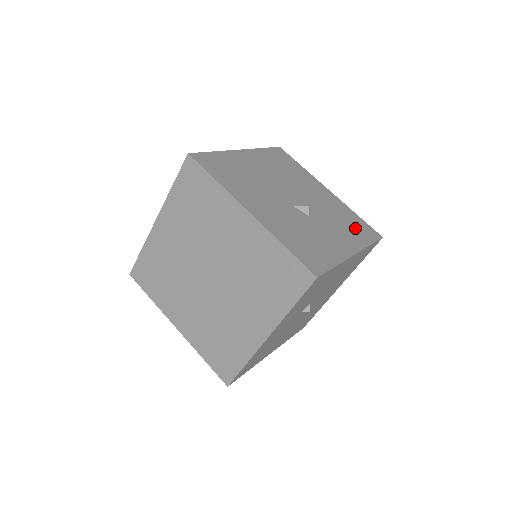
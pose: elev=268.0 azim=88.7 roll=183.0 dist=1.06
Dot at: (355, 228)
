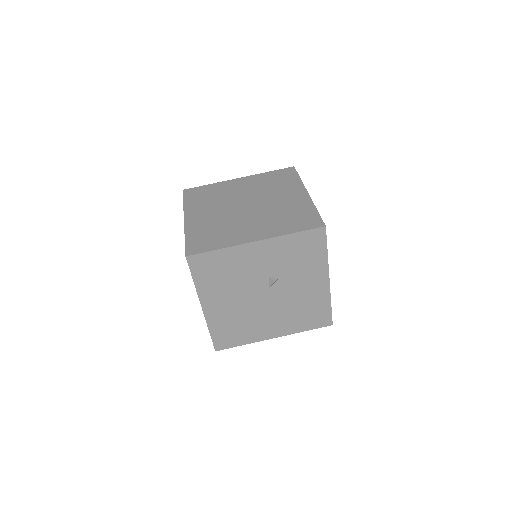
Dot at: occluded
